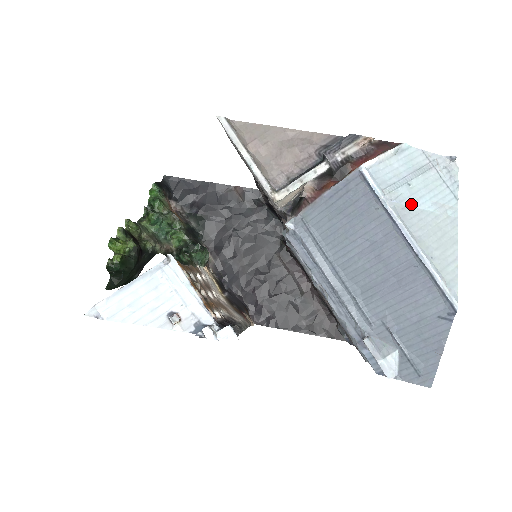
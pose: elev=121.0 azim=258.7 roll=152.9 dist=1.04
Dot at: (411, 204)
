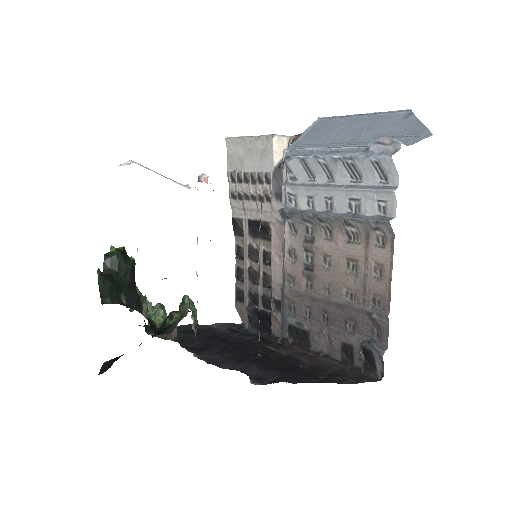
Dot at: occluded
